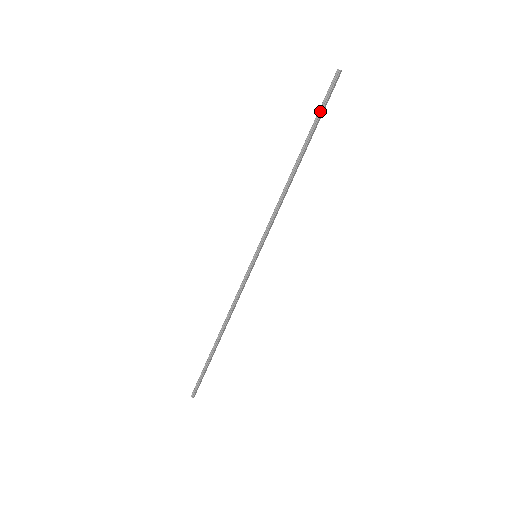
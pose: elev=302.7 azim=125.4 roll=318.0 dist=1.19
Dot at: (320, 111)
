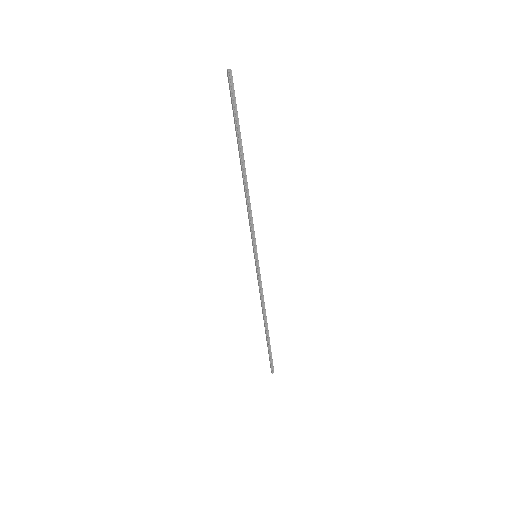
Dot at: (235, 116)
